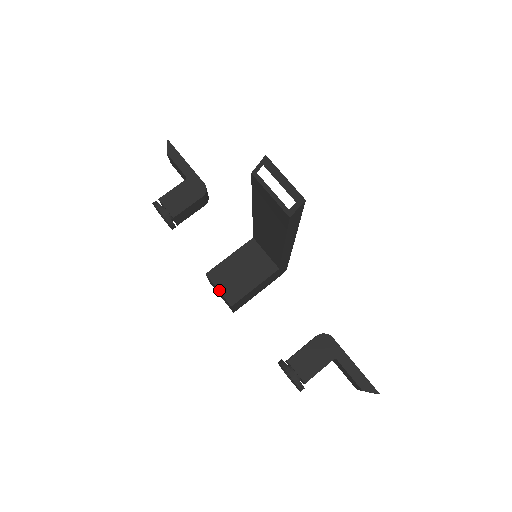
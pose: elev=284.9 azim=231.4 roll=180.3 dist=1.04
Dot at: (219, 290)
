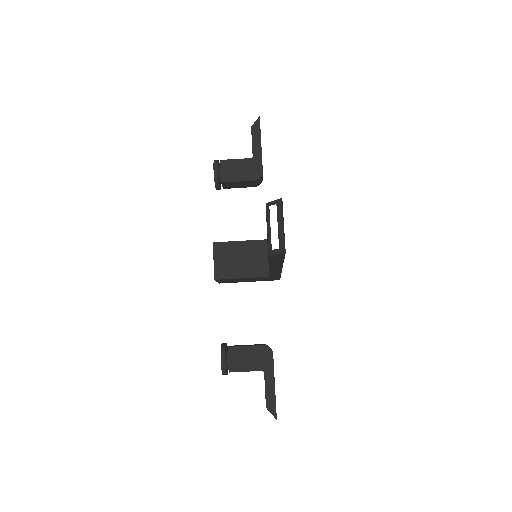
Dot at: (214, 261)
